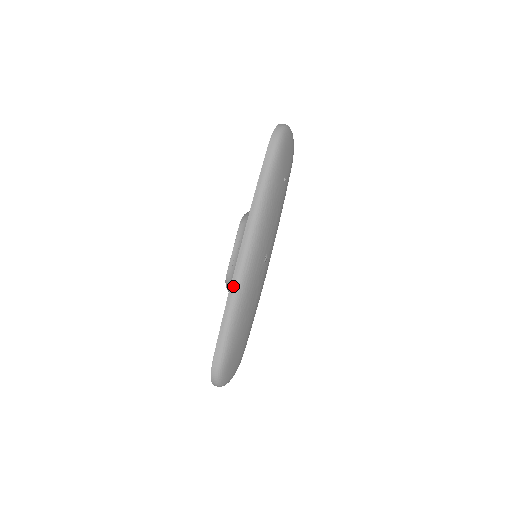
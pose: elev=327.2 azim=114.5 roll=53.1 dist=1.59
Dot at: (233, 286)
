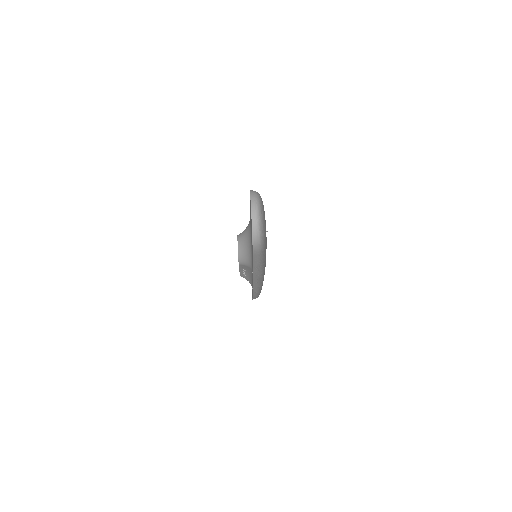
Dot at: occluded
